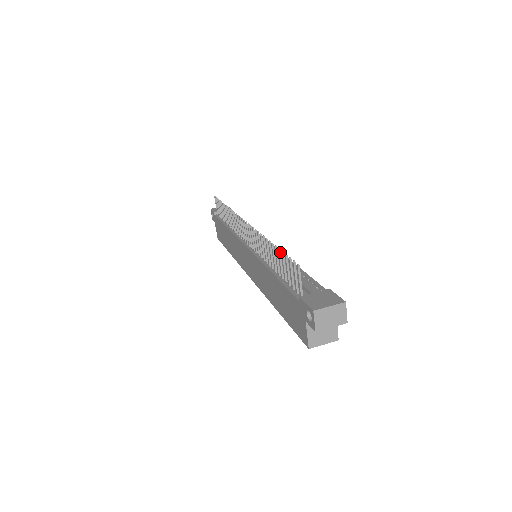
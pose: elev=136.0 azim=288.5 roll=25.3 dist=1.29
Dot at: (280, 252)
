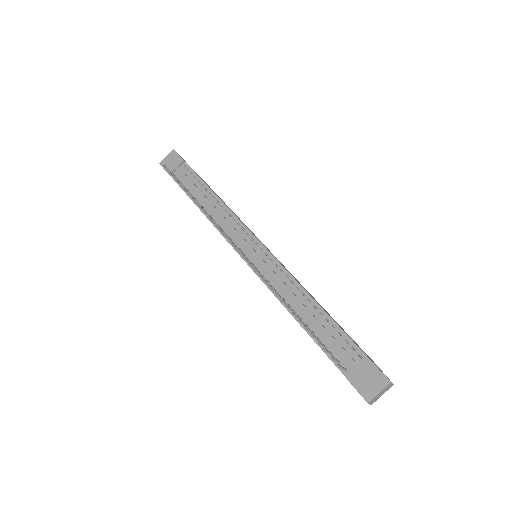
Dot at: (306, 328)
